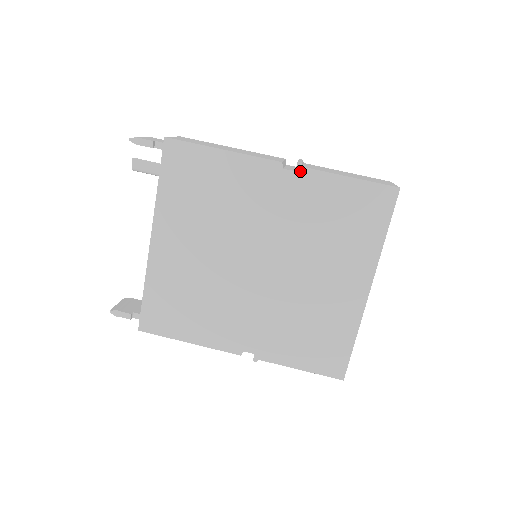
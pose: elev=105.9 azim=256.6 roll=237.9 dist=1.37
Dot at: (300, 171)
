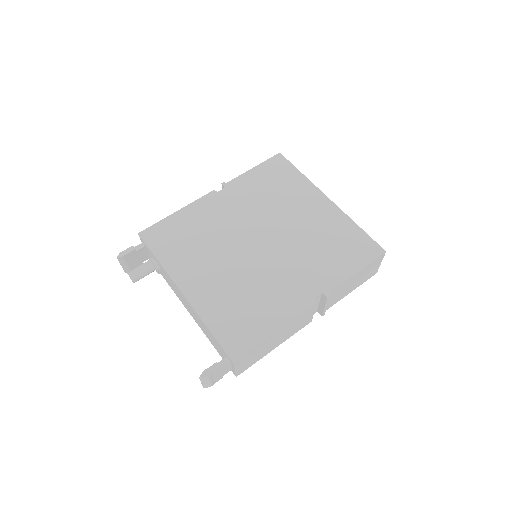
Dot at: (227, 186)
